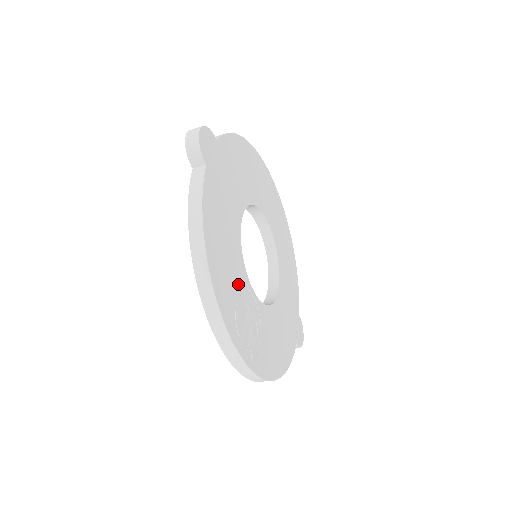
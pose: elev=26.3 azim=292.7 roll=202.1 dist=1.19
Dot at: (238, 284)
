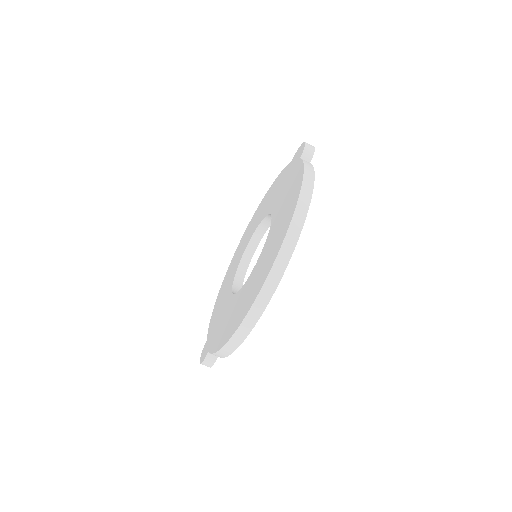
Dot at: occluded
